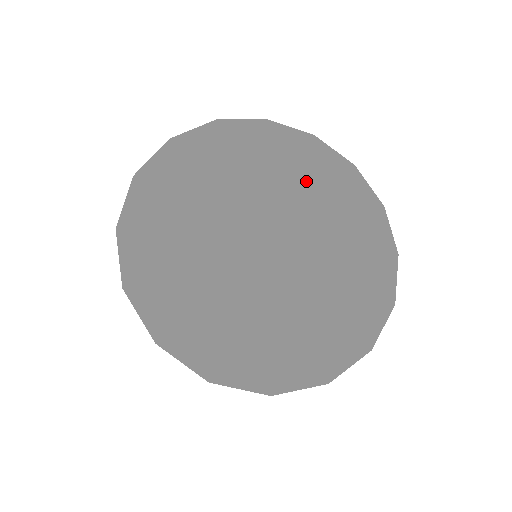
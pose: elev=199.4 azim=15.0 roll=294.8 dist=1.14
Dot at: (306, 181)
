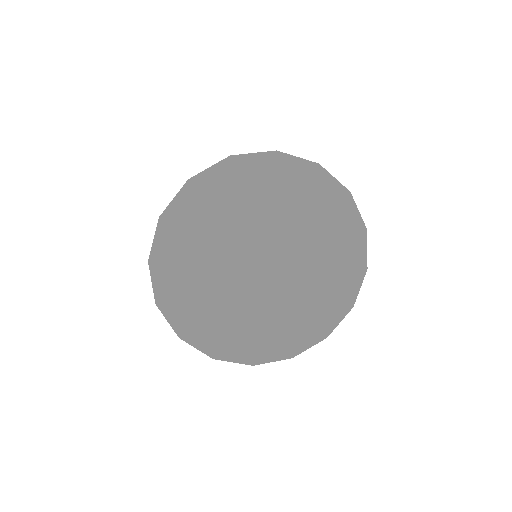
Dot at: (336, 241)
